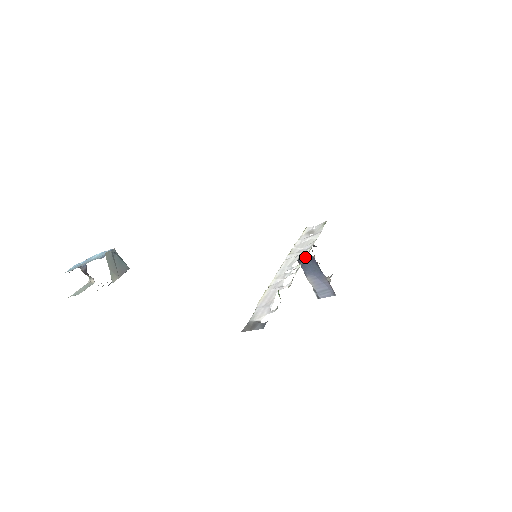
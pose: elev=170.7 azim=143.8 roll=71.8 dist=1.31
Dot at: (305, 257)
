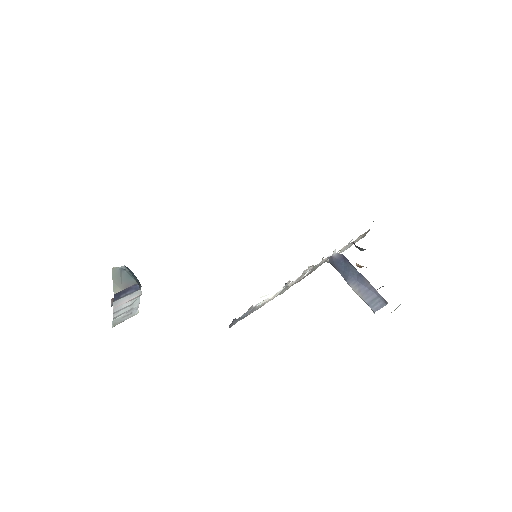
Dot at: (335, 258)
